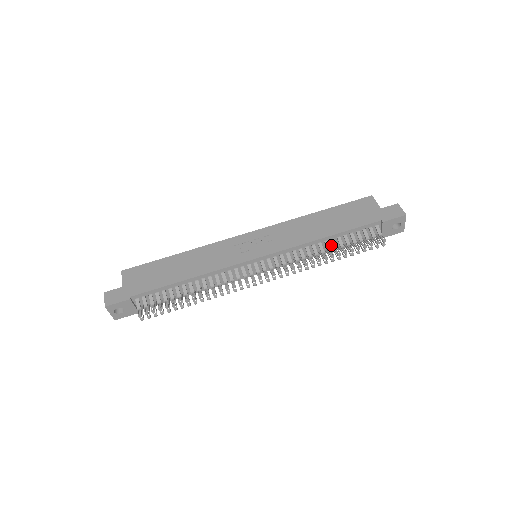
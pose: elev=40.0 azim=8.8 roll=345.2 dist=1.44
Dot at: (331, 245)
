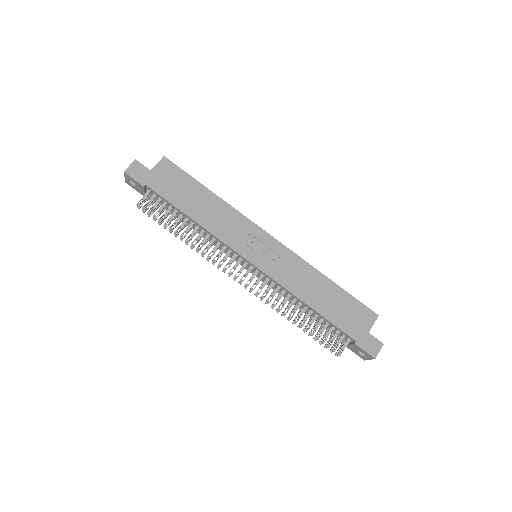
Dot at: (308, 311)
